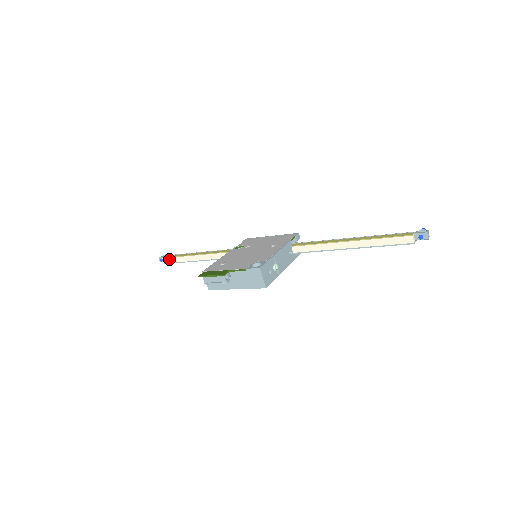
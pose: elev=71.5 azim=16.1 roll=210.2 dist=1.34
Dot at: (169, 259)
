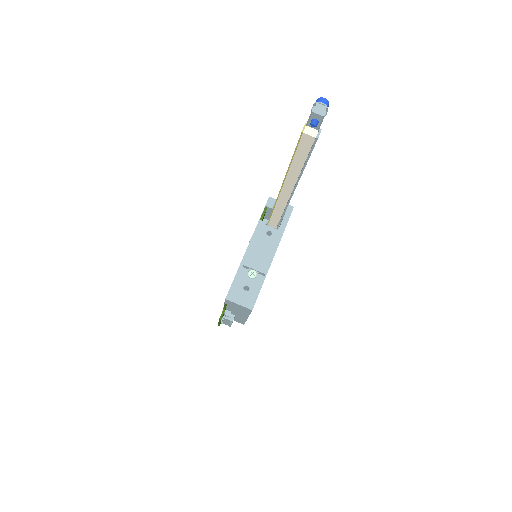
Dot at: occluded
